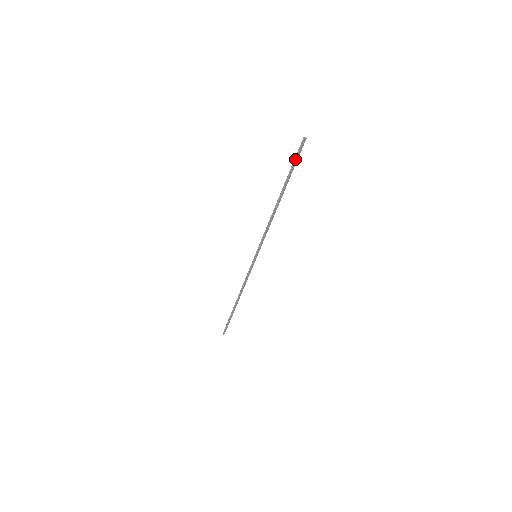
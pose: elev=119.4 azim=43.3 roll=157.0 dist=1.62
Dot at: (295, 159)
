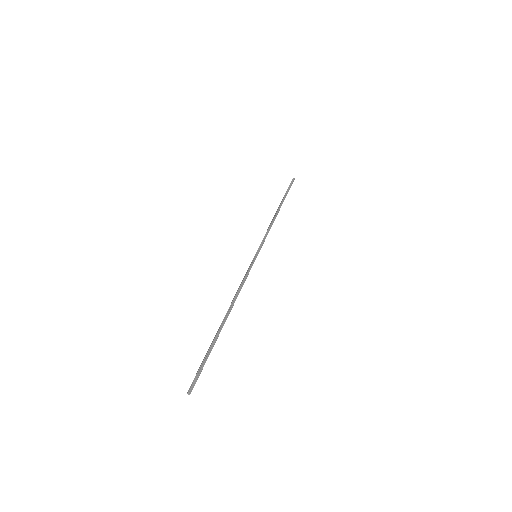
Dot at: (201, 367)
